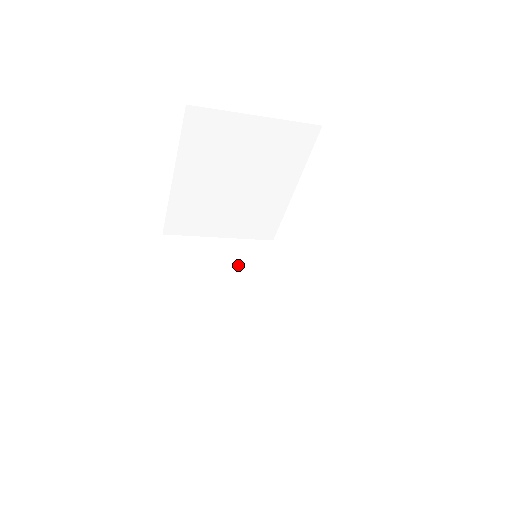
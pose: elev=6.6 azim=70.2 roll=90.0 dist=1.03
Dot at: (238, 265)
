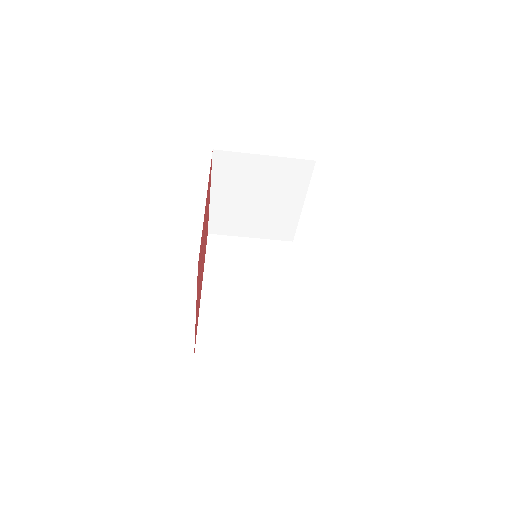
Dot at: (260, 259)
